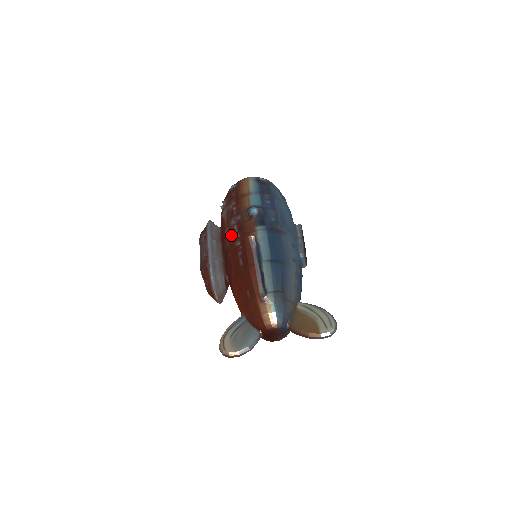
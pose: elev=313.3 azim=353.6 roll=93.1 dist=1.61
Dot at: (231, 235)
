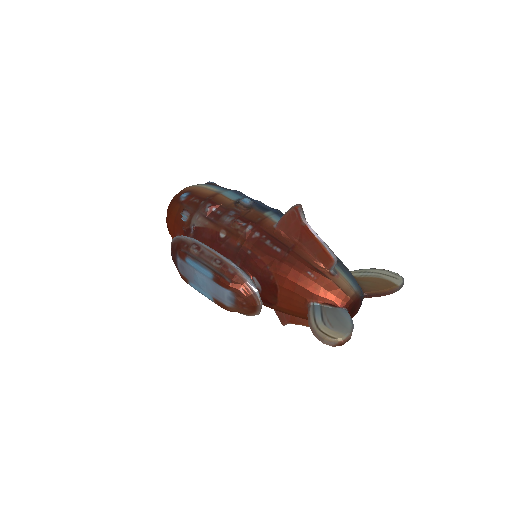
Dot at: (238, 231)
